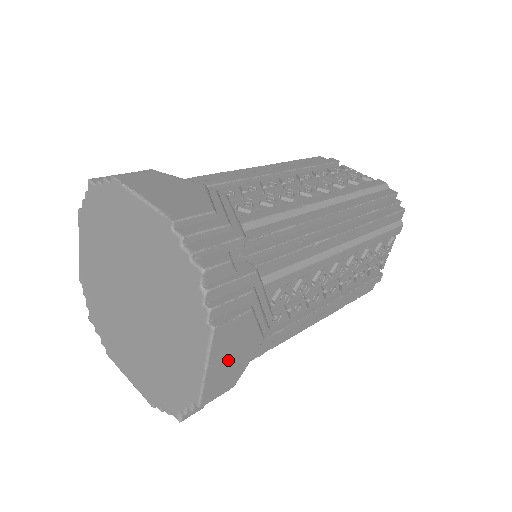
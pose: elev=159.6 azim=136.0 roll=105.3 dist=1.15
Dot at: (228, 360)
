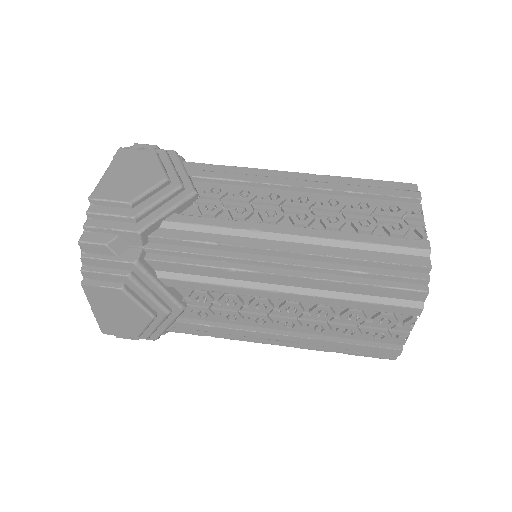
Dot at: (115, 314)
